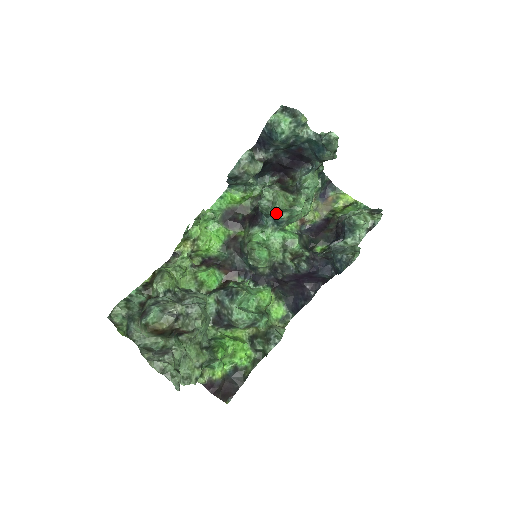
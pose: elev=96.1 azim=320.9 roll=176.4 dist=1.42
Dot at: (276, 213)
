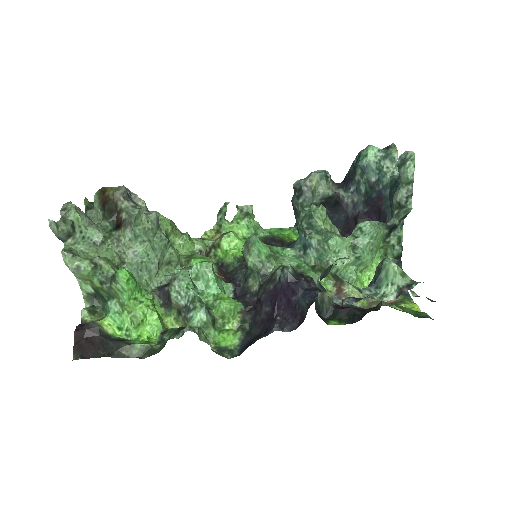
Dot at: (309, 229)
